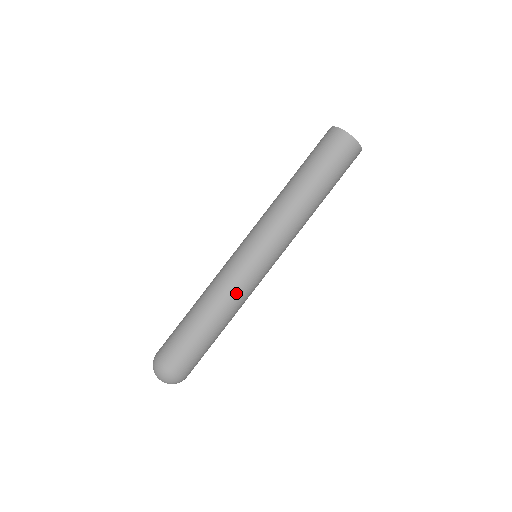
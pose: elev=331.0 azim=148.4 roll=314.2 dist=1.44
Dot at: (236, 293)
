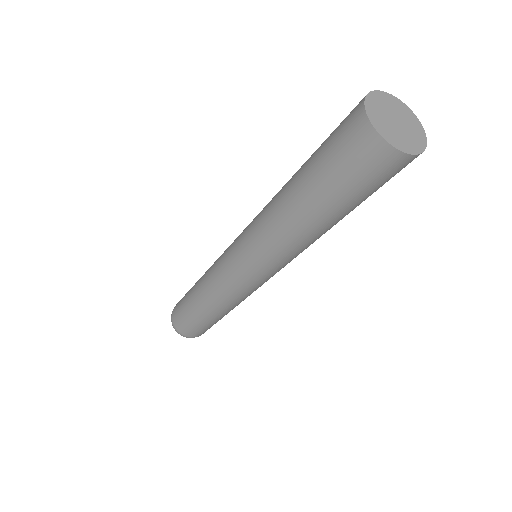
Dot at: (231, 299)
